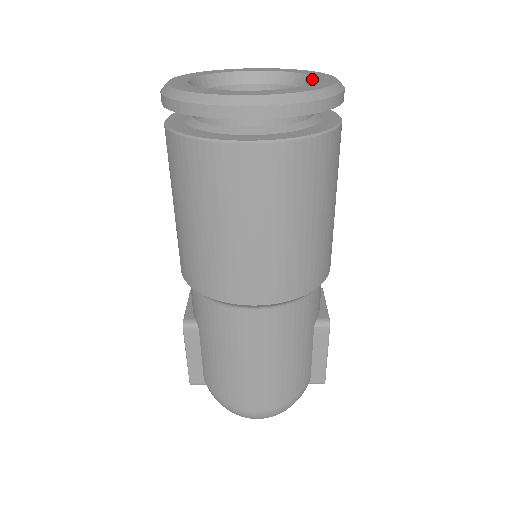
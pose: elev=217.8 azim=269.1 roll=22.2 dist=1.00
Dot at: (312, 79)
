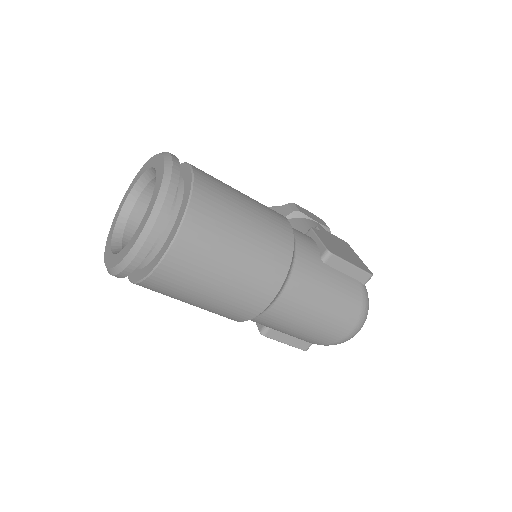
Dot at: occluded
